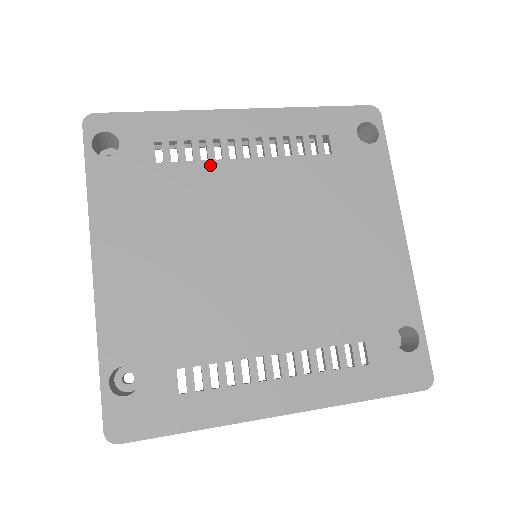
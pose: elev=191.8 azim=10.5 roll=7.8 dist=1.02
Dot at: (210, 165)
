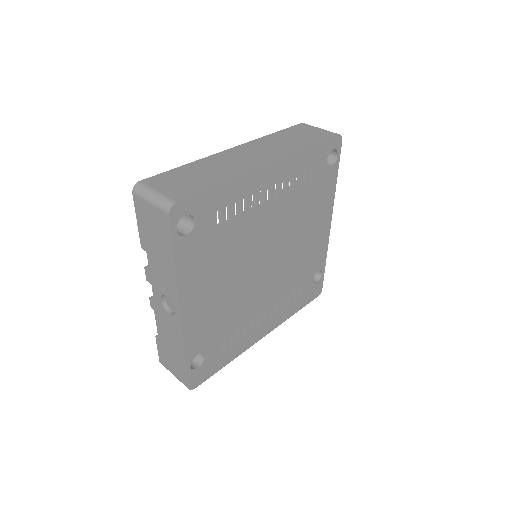
Dot at: (248, 216)
